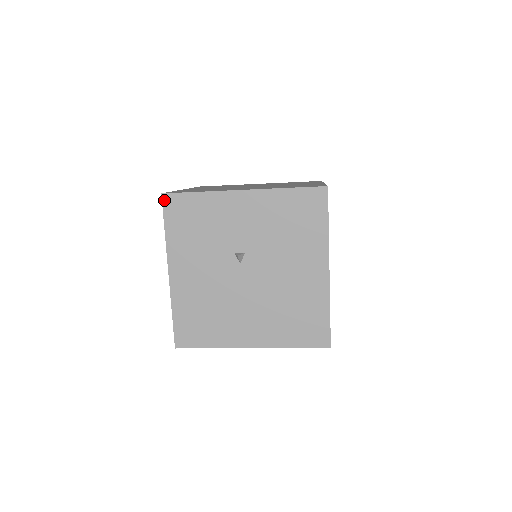
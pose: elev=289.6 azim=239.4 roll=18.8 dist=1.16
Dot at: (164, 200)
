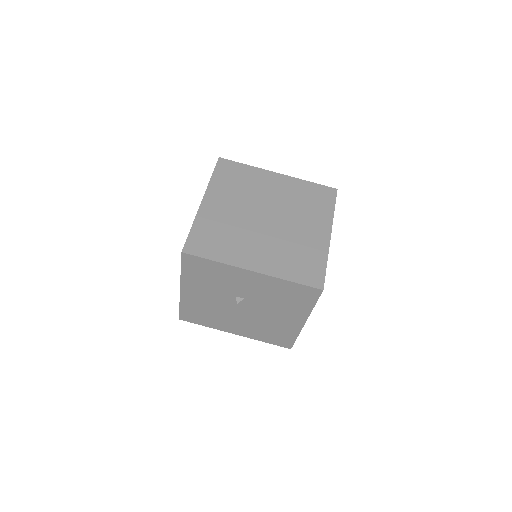
Dot at: (183, 256)
